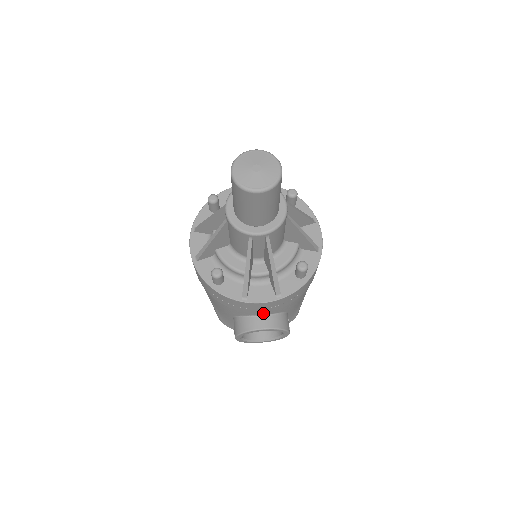
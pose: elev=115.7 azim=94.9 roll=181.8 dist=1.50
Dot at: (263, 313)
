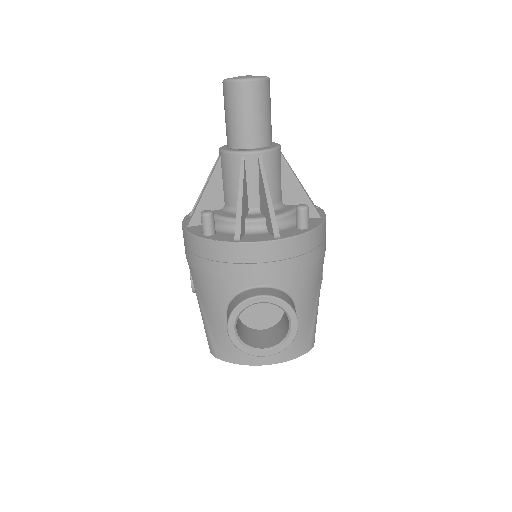
Dot at: (262, 280)
